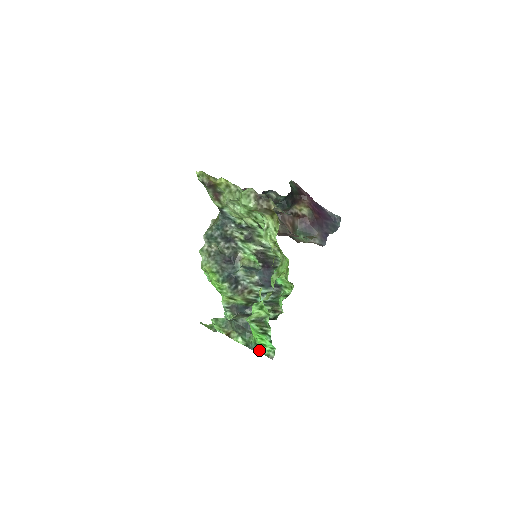
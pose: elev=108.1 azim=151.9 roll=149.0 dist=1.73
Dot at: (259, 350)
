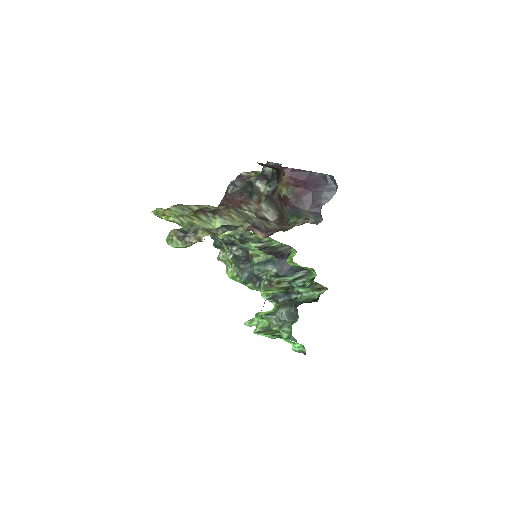
Dot at: (293, 346)
